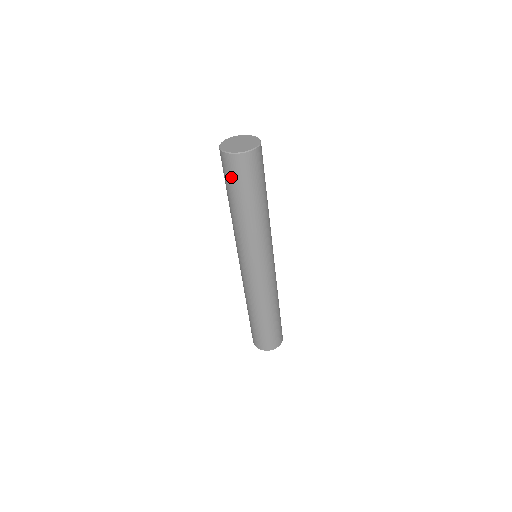
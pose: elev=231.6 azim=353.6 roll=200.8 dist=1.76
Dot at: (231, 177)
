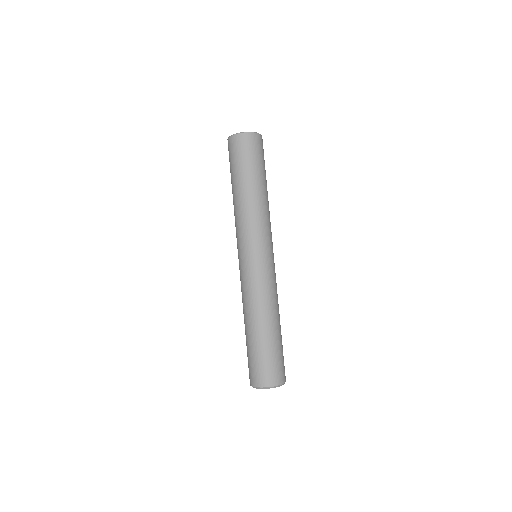
Dot at: (231, 159)
